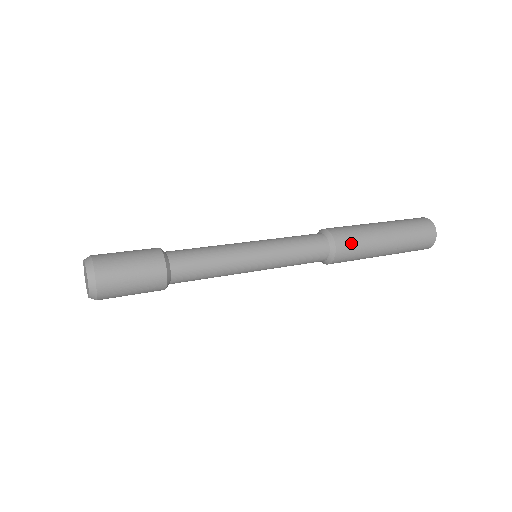
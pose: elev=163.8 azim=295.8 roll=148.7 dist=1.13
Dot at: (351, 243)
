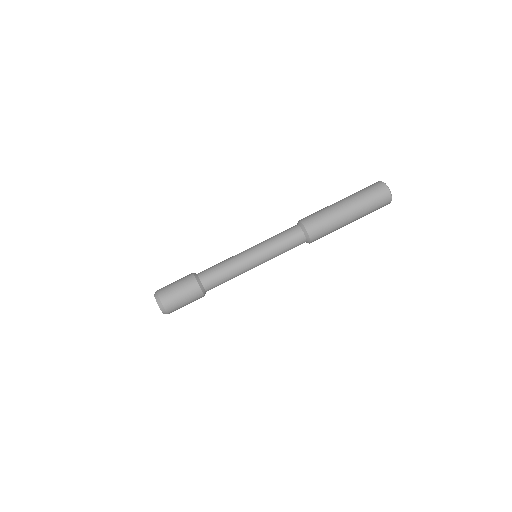
Dot at: (320, 229)
